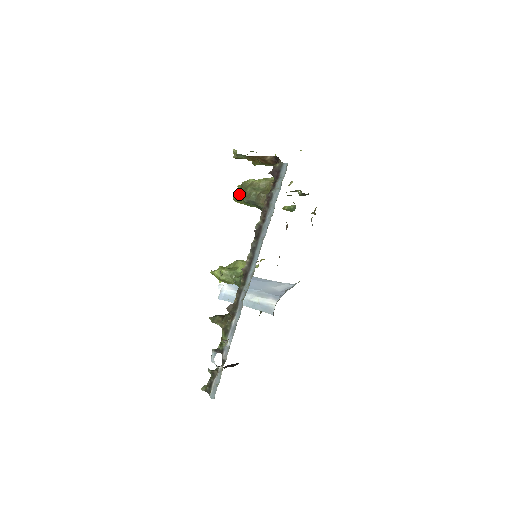
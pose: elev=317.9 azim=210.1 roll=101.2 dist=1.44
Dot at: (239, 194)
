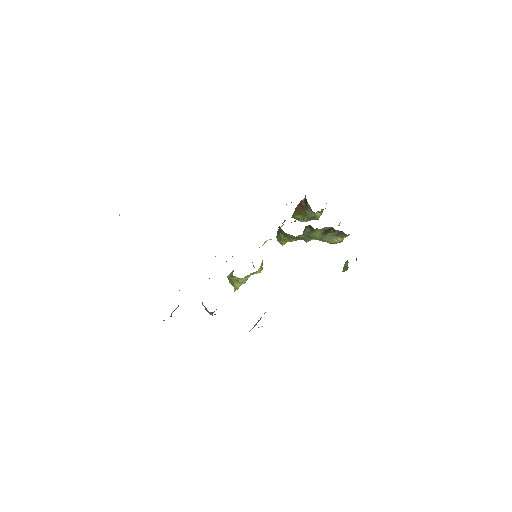
Dot at: occluded
